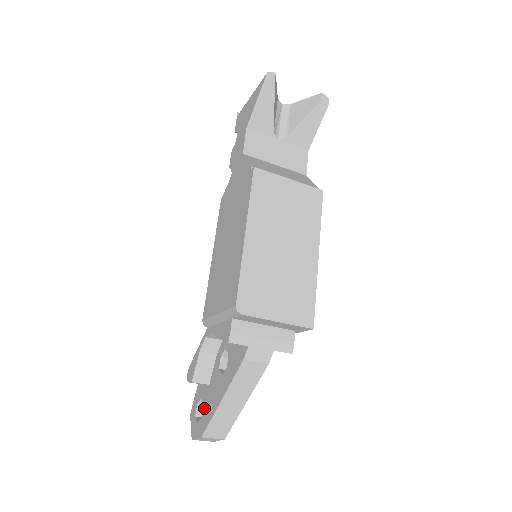
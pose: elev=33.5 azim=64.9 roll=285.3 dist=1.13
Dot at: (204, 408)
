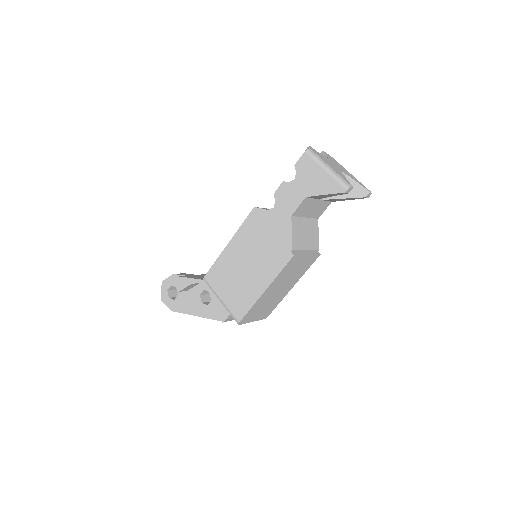
Dot at: (179, 299)
